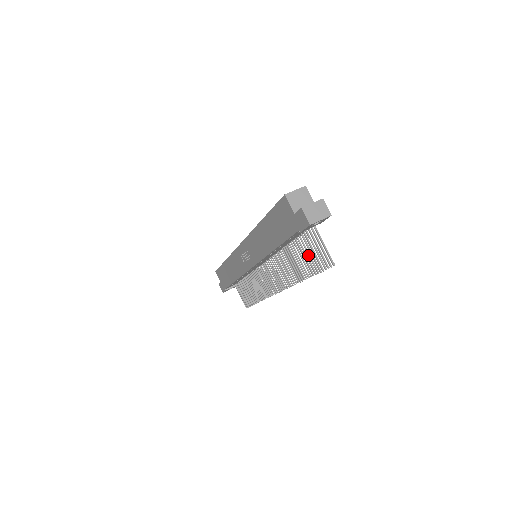
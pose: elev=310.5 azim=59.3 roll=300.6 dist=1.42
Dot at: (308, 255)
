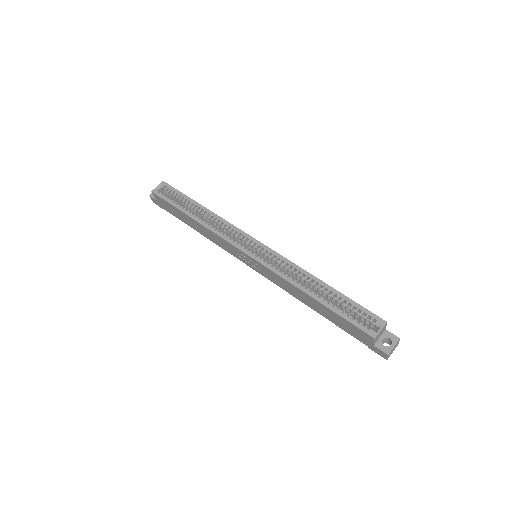
Dot at: occluded
